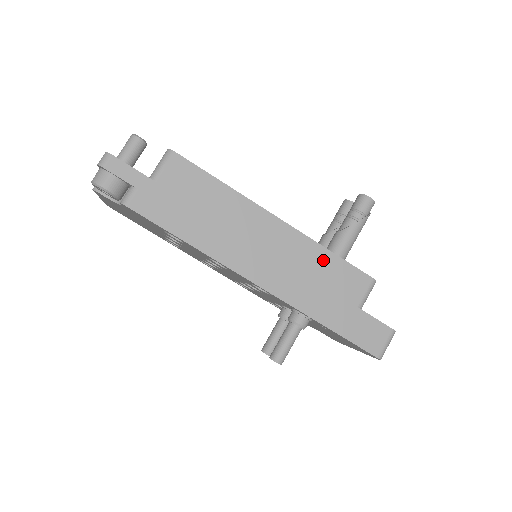
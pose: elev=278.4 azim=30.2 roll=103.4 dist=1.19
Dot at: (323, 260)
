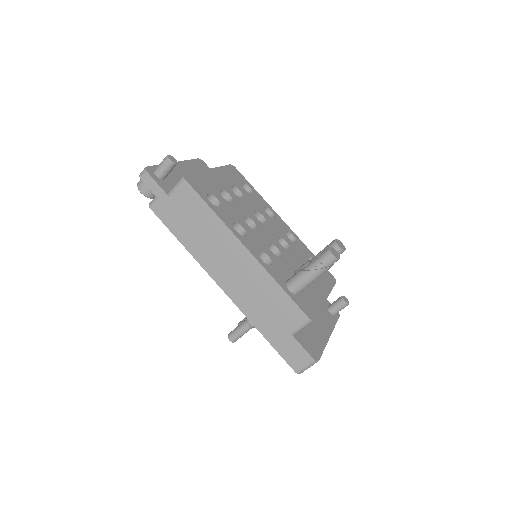
Dot at: (272, 290)
